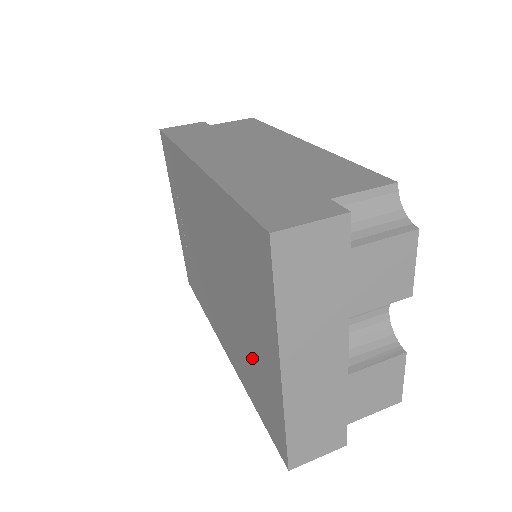
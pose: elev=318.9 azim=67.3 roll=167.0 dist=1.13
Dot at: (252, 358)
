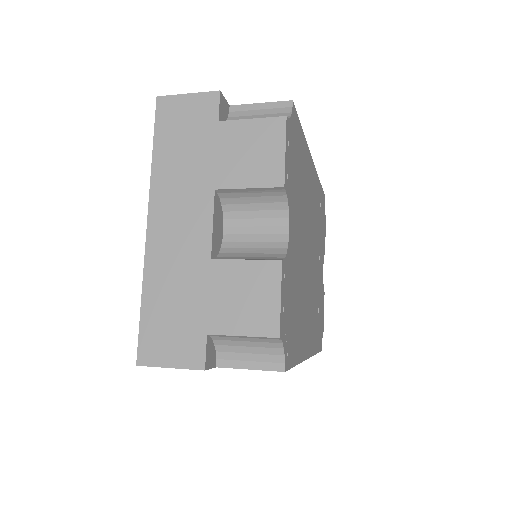
Dot at: occluded
